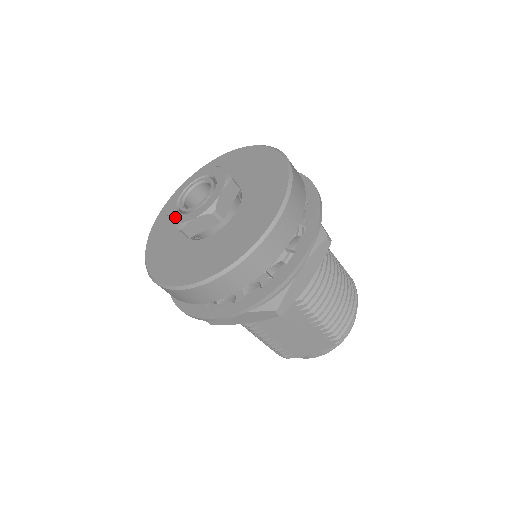
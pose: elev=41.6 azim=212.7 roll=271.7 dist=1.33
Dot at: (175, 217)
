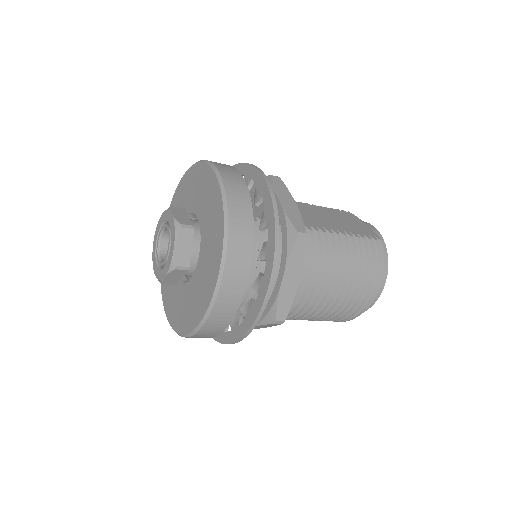
Dot at: (154, 248)
